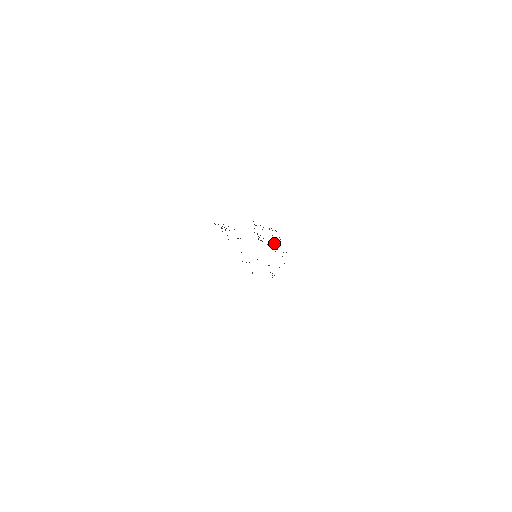
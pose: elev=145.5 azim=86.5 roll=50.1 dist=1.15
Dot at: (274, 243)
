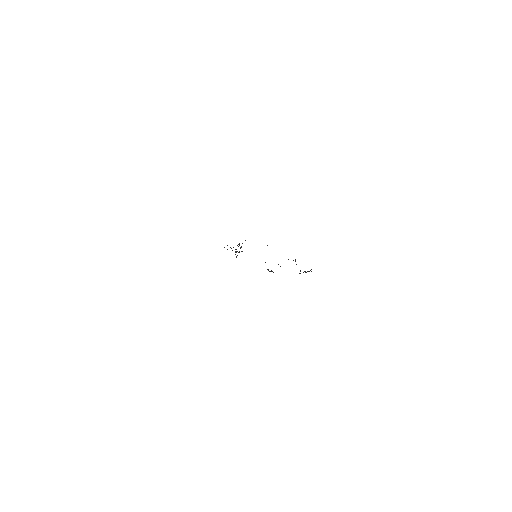
Dot at: occluded
